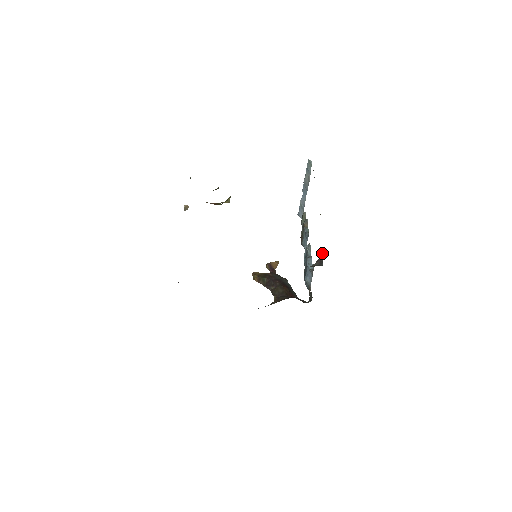
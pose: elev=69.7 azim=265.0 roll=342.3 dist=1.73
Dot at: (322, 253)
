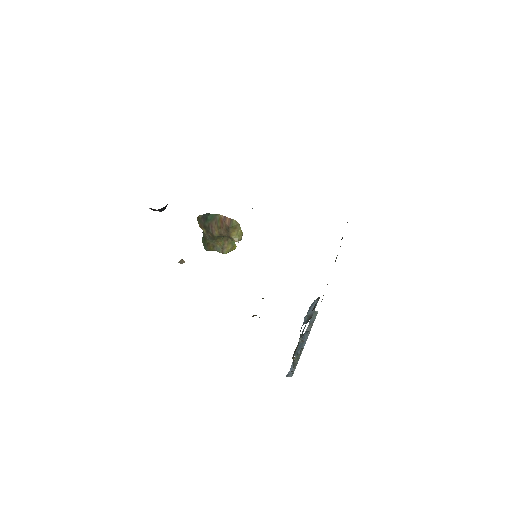
Dot at: occluded
